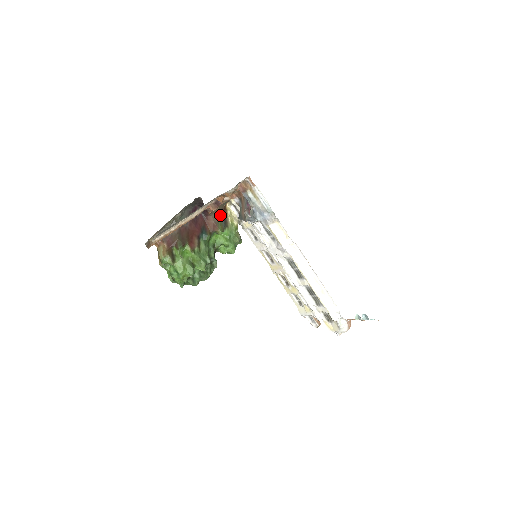
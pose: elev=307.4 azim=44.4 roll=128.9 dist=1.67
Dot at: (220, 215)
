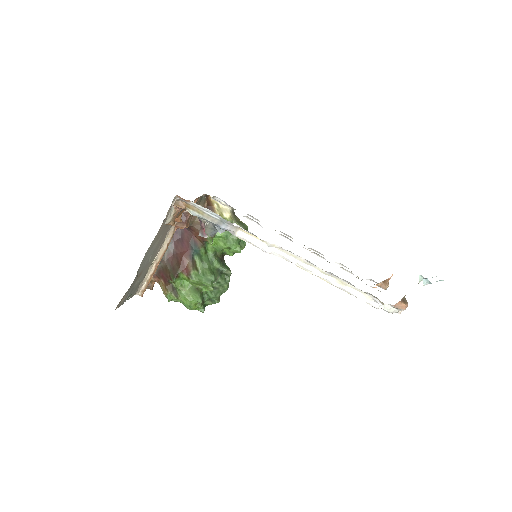
Dot at: occluded
